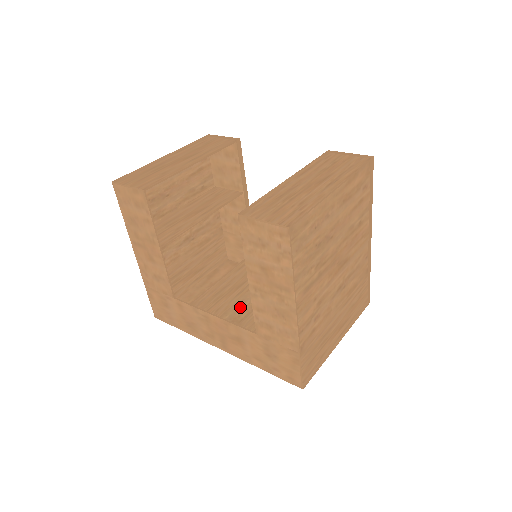
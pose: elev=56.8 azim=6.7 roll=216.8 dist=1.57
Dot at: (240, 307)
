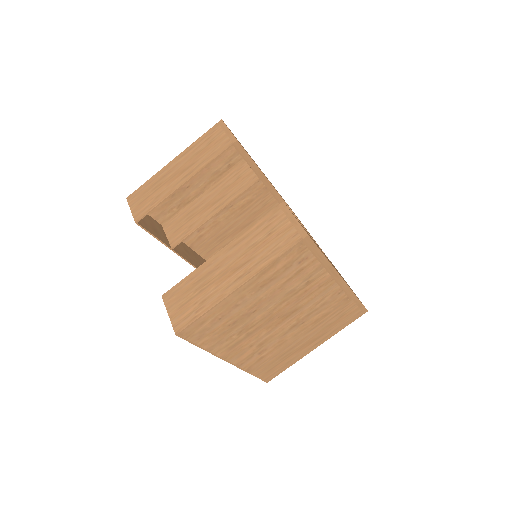
Dot at: occluded
